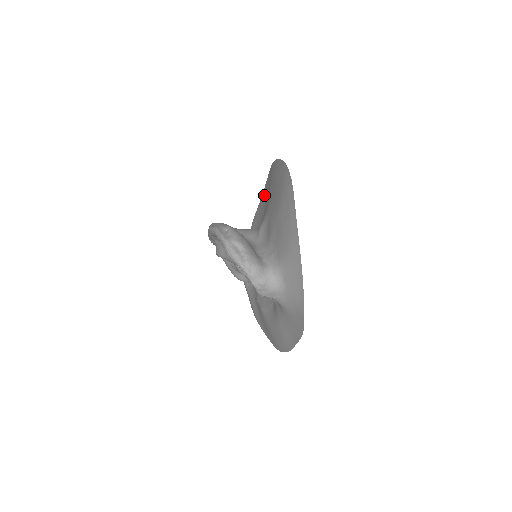
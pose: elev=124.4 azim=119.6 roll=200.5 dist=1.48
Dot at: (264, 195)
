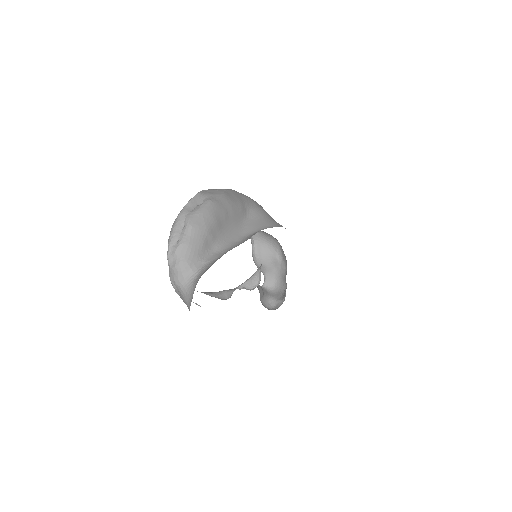
Dot at: occluded
